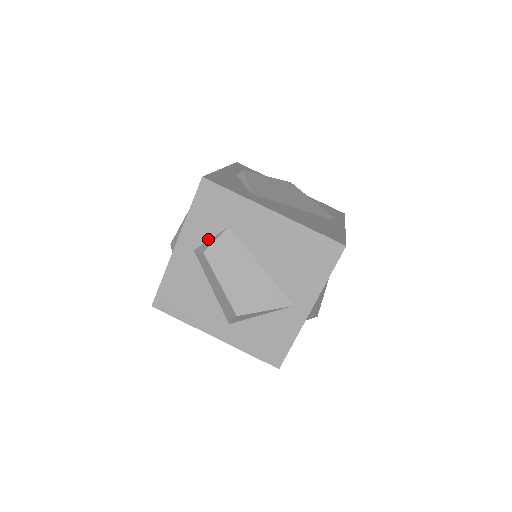
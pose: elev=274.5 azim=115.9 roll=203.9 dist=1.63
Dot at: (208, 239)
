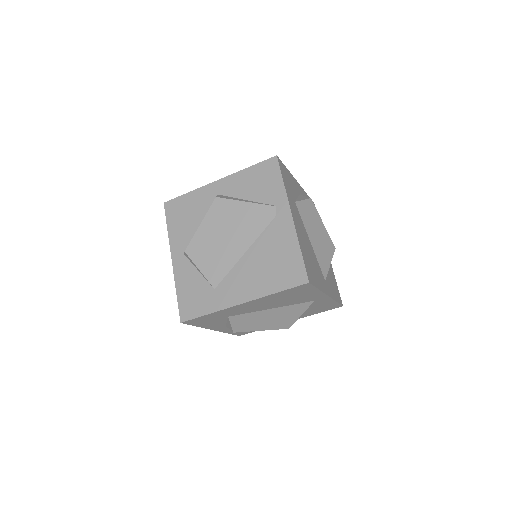
Dot at: (225, 322)
